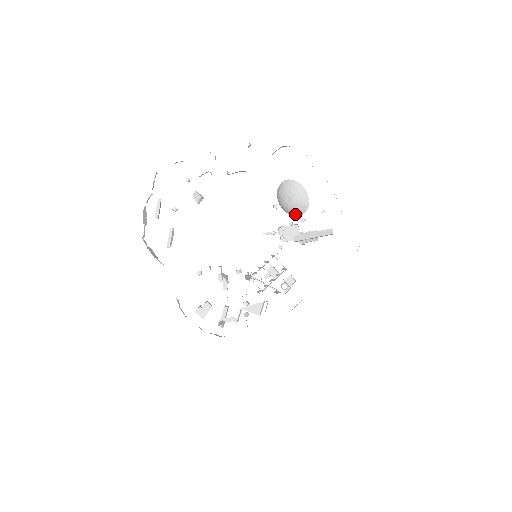
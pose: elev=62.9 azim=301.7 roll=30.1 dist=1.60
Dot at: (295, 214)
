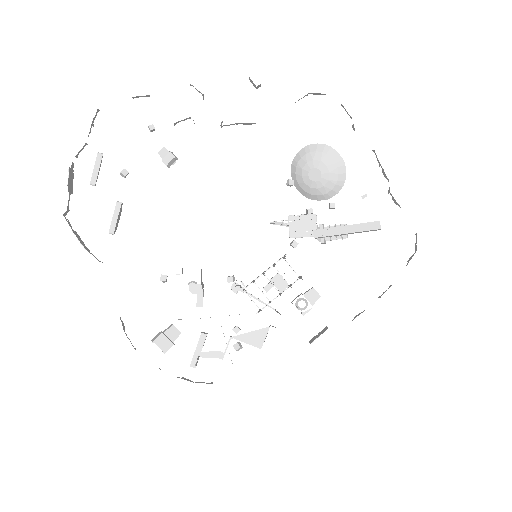
Dot at: (318, 197)
